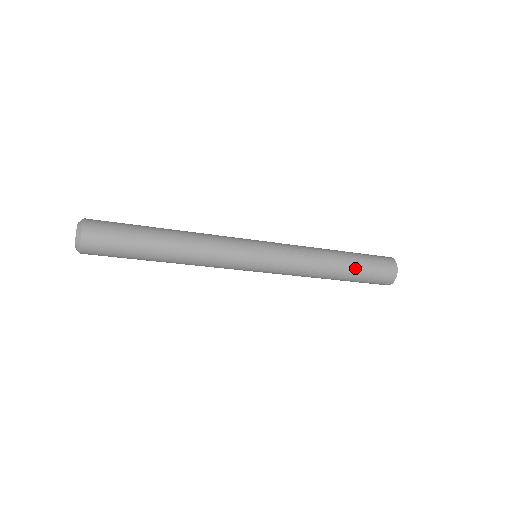
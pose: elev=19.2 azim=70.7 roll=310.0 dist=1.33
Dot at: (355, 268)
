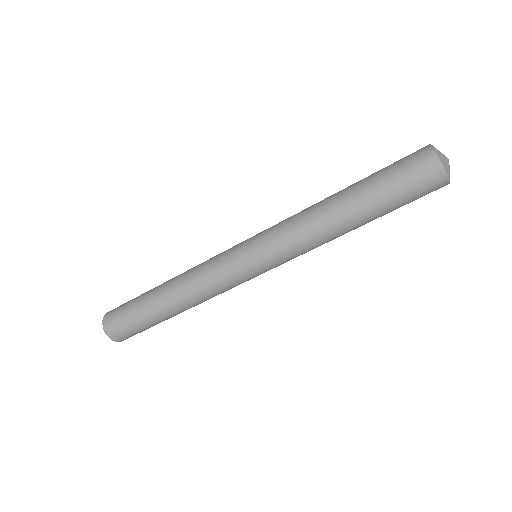
Dot at: (365, 187)
